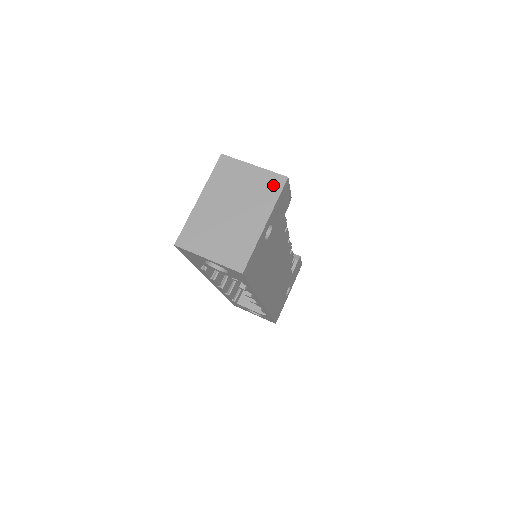
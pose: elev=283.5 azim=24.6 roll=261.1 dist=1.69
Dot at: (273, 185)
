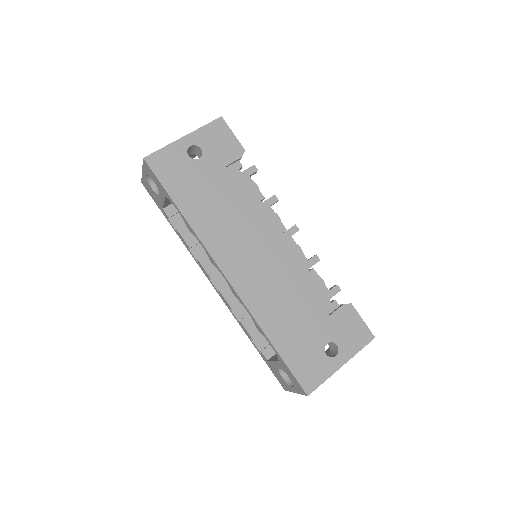
Dot at: occluded
